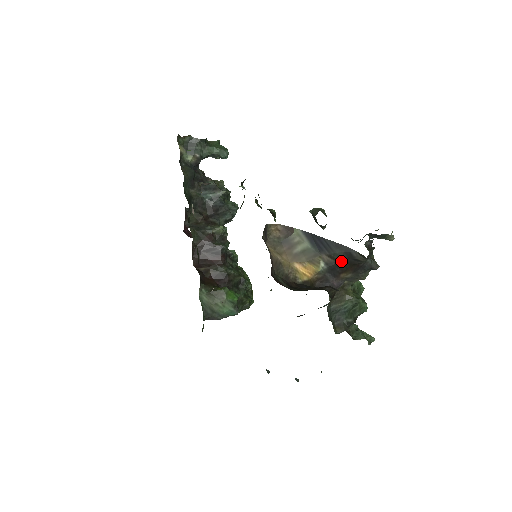
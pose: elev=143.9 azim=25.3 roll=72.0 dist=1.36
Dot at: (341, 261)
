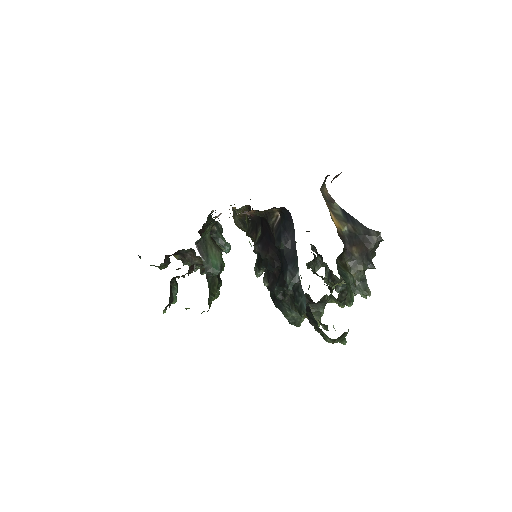
Dot at: (359, 235)
